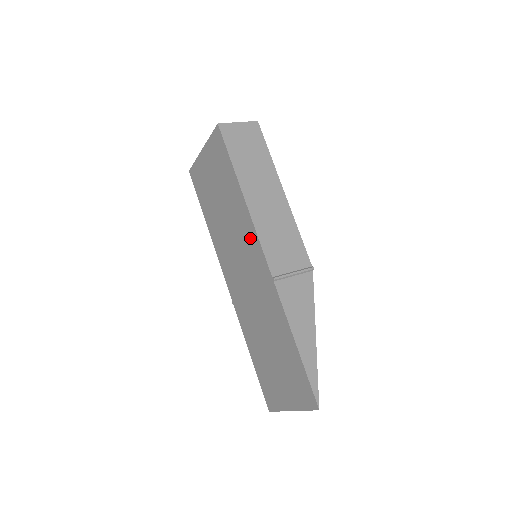
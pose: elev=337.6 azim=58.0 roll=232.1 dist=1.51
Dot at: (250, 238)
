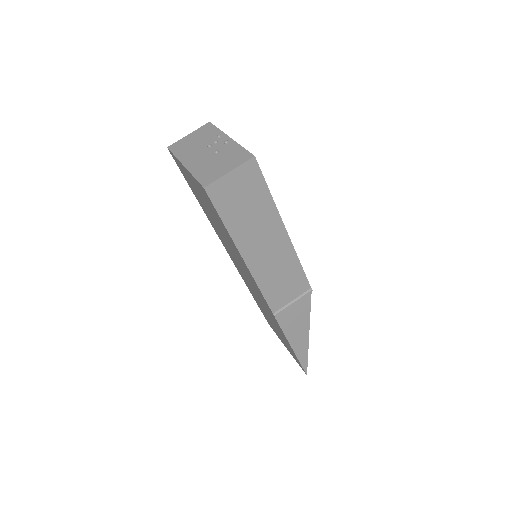
Dot at: (251, 278)
